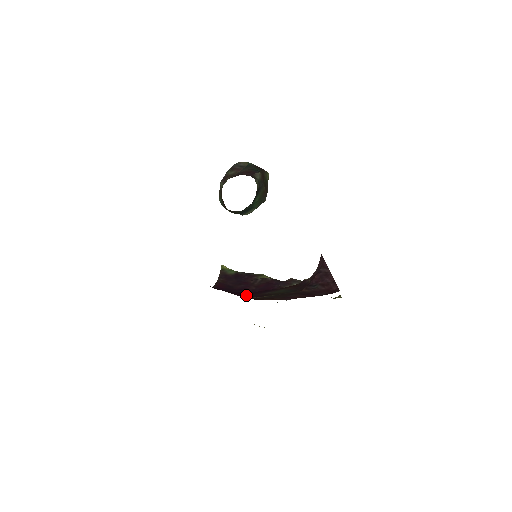
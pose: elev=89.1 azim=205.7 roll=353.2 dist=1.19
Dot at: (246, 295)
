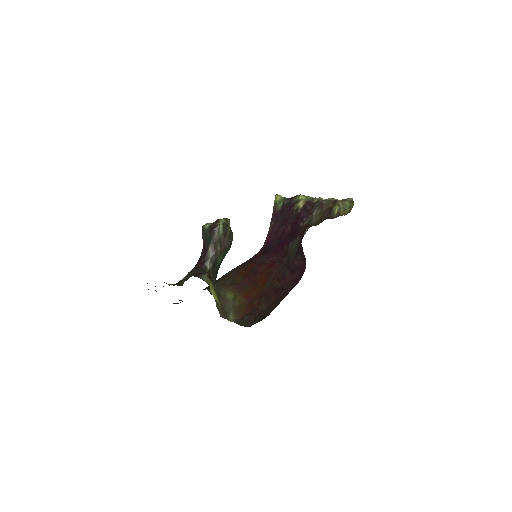
Dot at: (278, 253)
